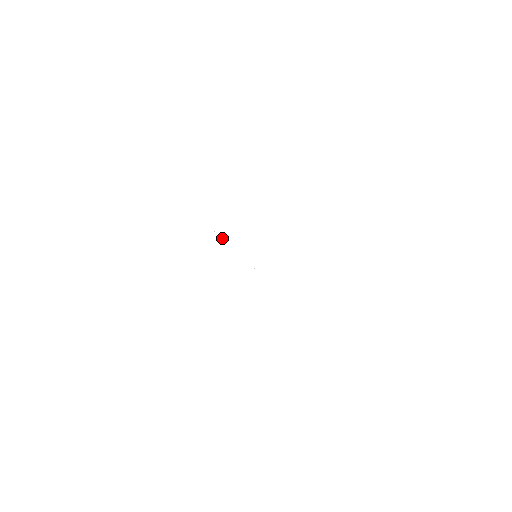
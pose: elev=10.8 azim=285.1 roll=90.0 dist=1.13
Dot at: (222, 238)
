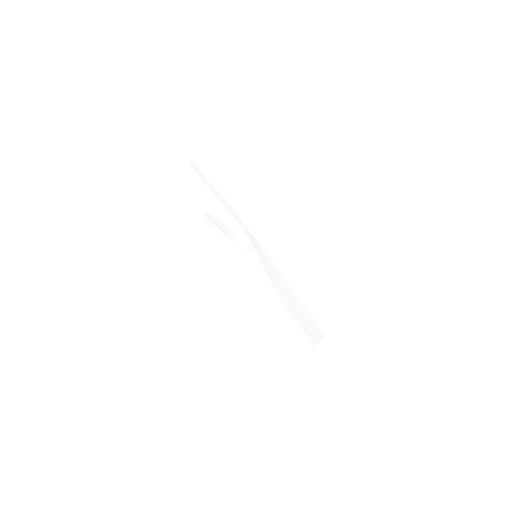
Dot at: (291, 314)
